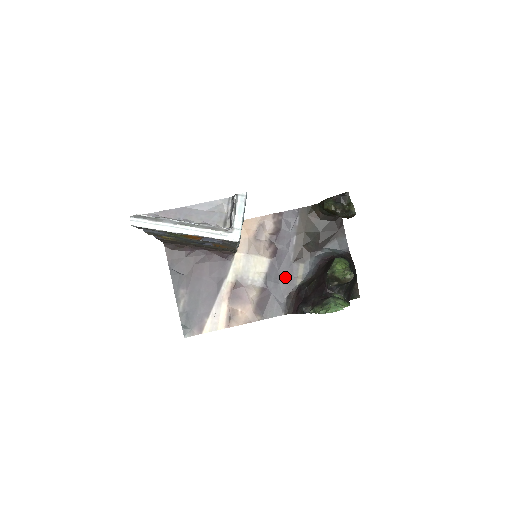
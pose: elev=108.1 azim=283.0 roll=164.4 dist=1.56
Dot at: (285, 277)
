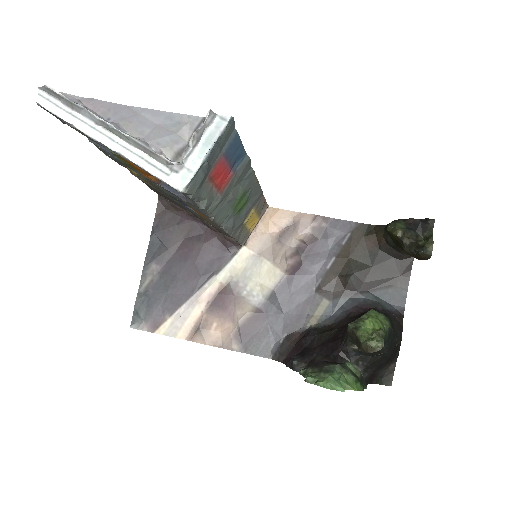
Dot at: (295, 308)
